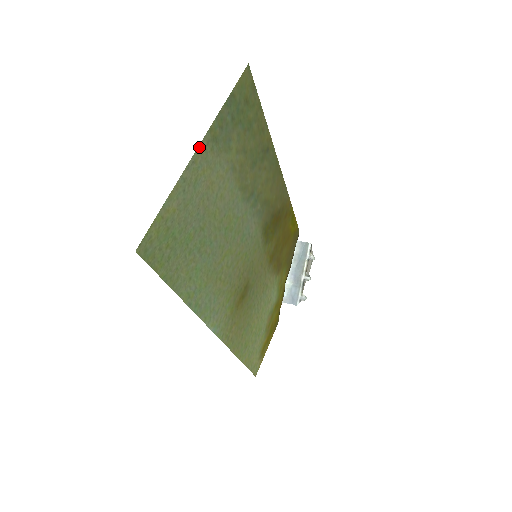
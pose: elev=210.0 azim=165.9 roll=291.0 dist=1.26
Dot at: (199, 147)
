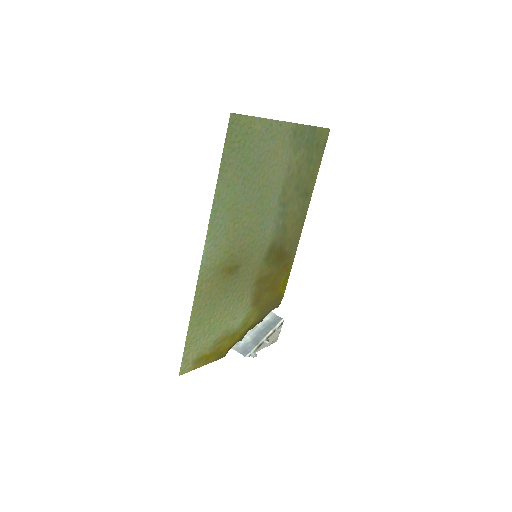
Dot at: (287, 123)
